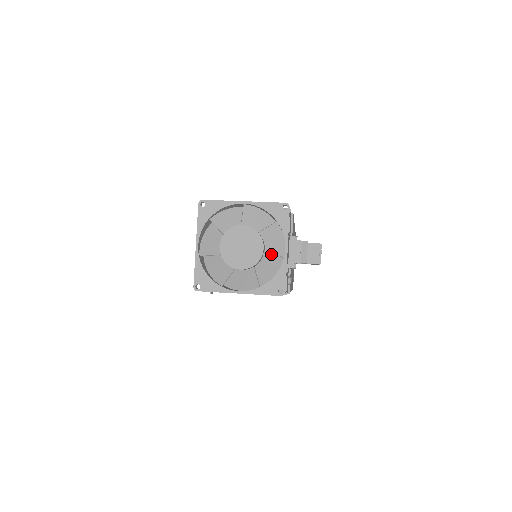
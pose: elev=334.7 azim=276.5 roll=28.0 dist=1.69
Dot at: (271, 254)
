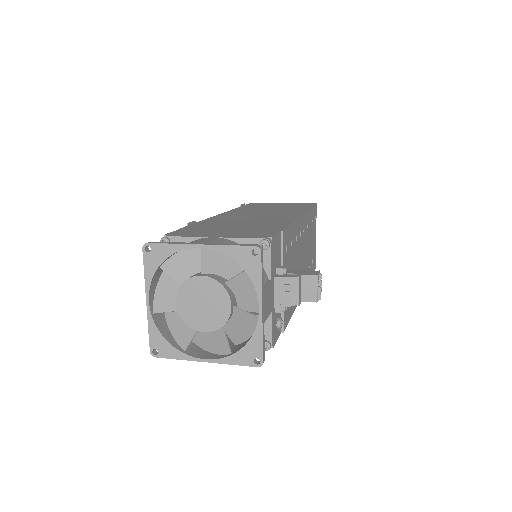
Dot at: (242, 312)
